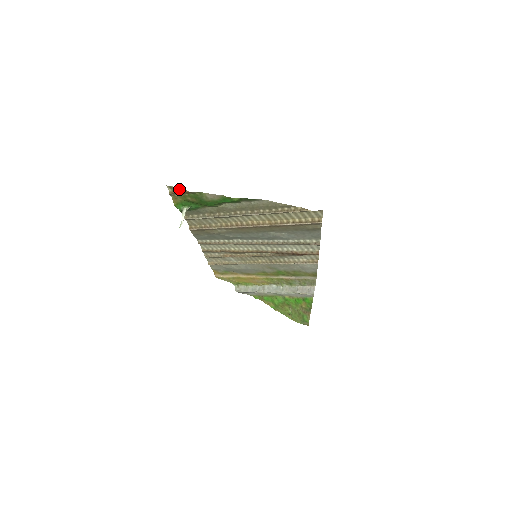
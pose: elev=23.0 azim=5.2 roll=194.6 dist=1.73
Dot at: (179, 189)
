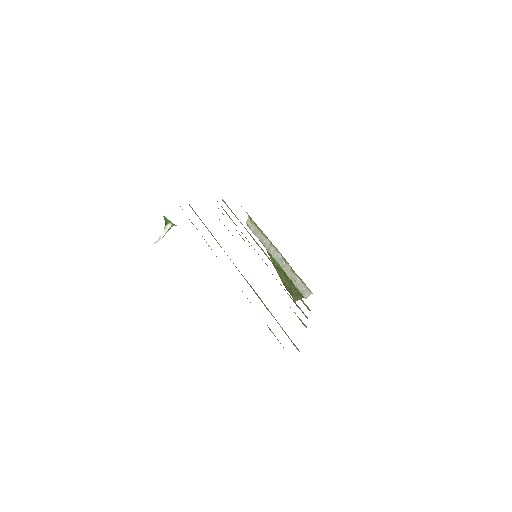
Dot at: occluded
